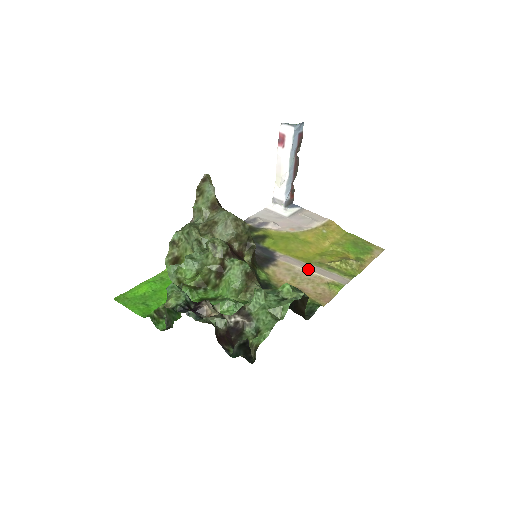
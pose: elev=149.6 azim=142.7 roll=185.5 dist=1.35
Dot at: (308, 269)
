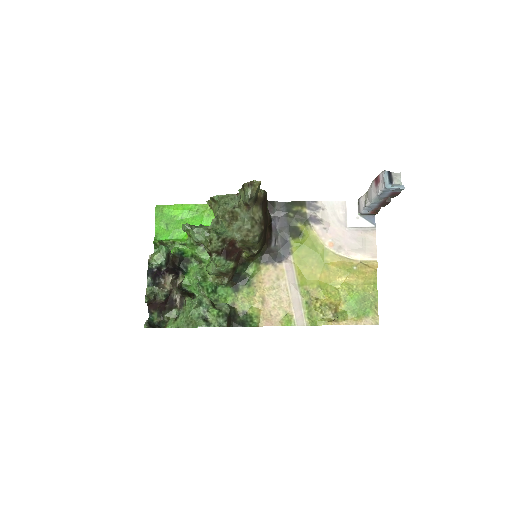
Dot at: (291, 290)
